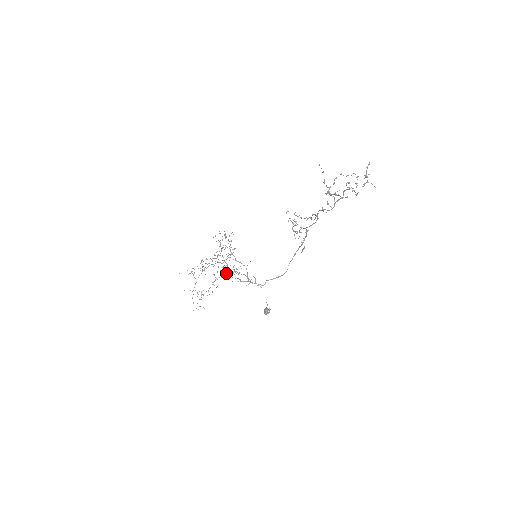
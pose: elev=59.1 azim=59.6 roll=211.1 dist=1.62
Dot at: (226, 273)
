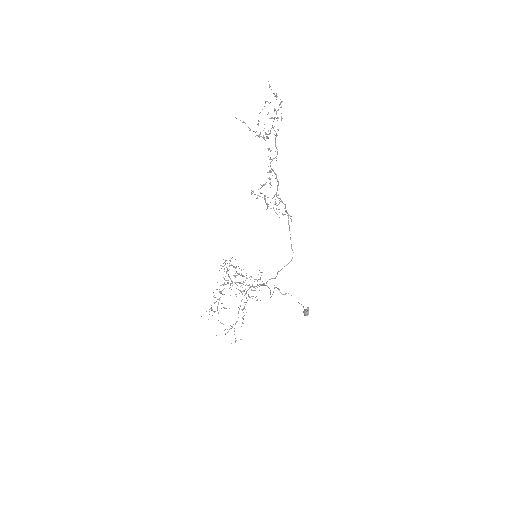
Dot at: (244, 295)
